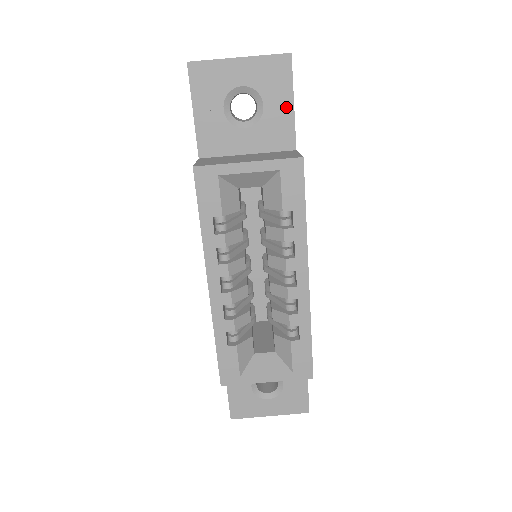
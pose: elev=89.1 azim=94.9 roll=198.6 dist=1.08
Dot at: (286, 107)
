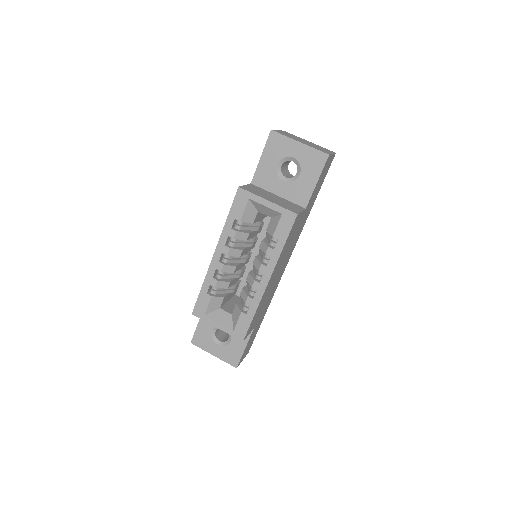
Dot at: (312, 182)
